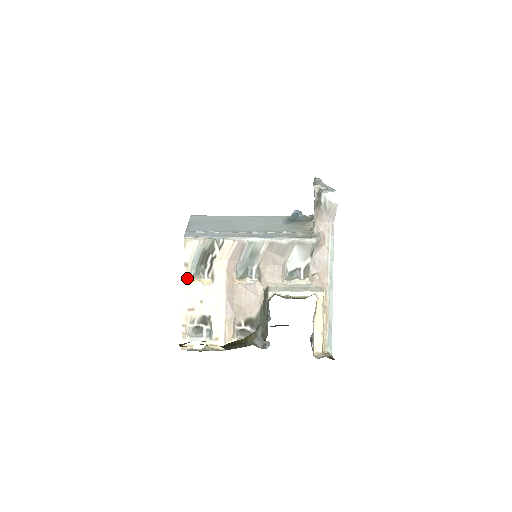
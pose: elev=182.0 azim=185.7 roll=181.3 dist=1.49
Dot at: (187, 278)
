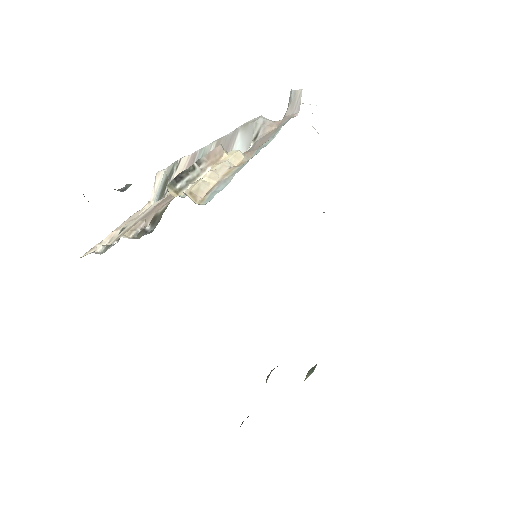
Dot at: occluded
